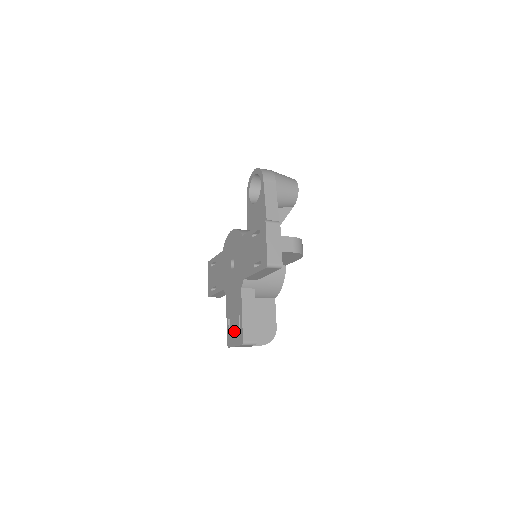
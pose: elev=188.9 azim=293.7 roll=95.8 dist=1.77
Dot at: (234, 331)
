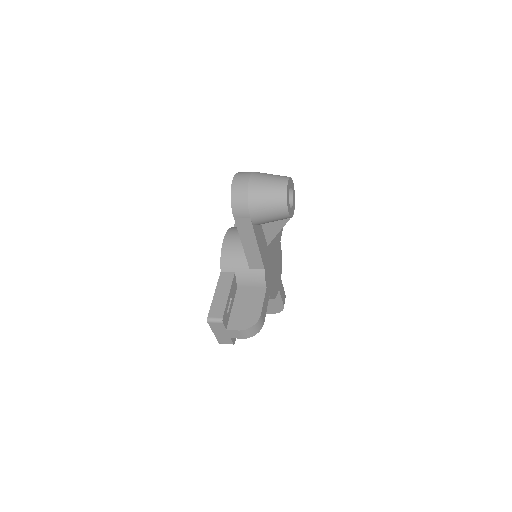
Dot at: occluded
